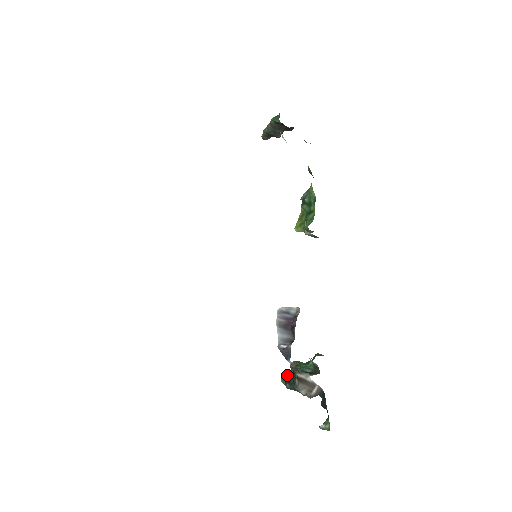
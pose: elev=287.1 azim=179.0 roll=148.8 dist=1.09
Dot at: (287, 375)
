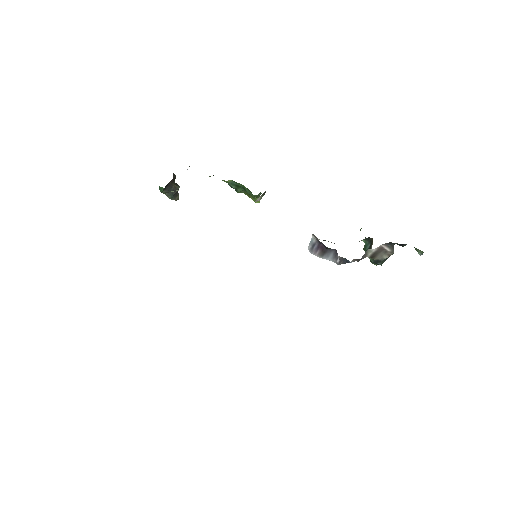
Dot at: (370, 261)
